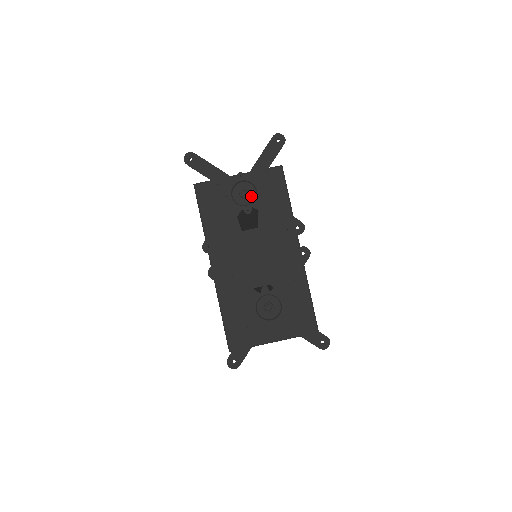
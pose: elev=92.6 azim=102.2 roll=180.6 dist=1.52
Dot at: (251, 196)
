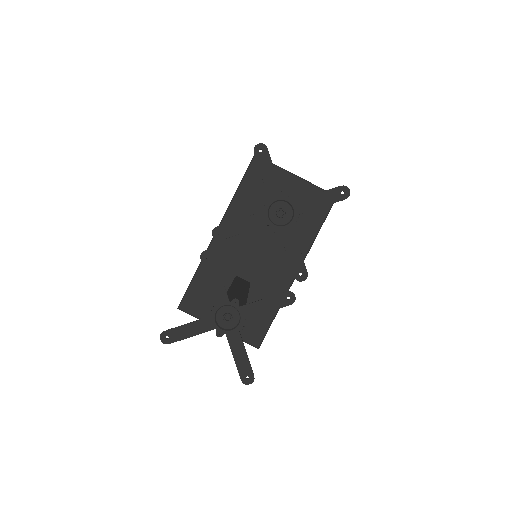
Dot at: (285, 219)
